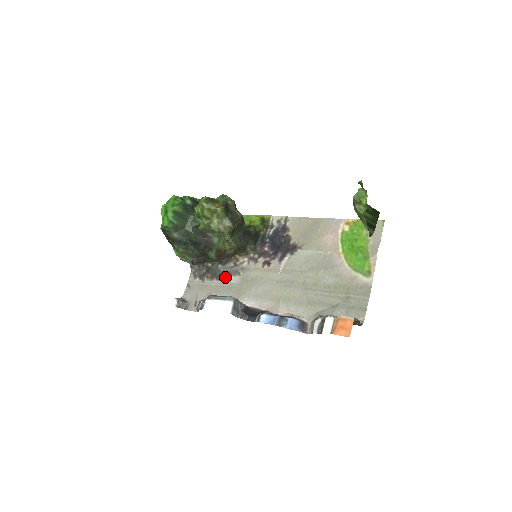
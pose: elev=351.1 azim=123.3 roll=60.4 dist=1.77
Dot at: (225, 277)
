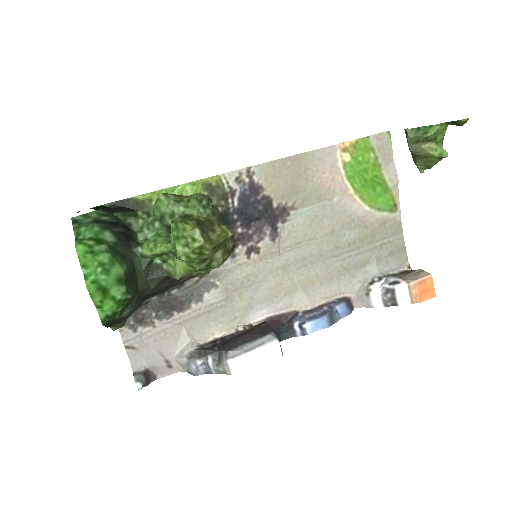
Dot at: (193, 301)
